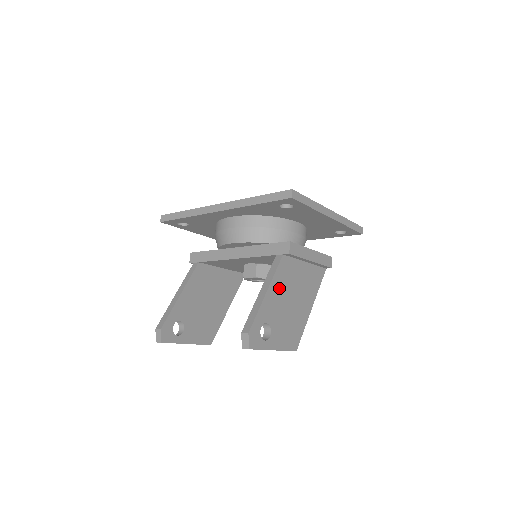
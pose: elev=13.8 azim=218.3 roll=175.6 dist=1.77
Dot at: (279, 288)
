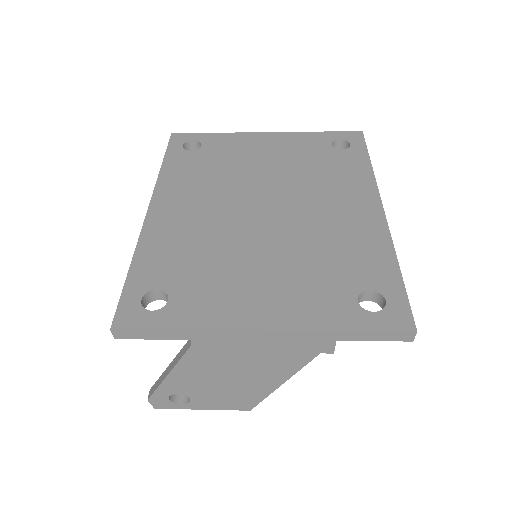
Dot at: (196, 369)
